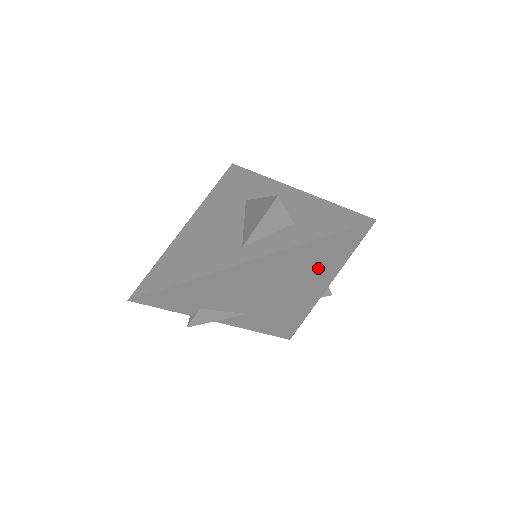
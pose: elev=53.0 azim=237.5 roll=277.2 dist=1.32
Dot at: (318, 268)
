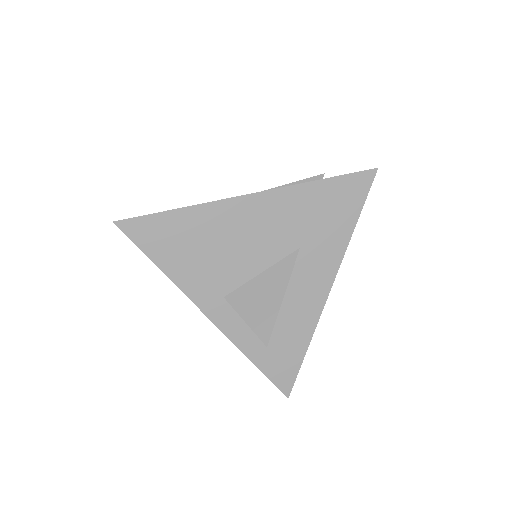
Dot at: occluded
